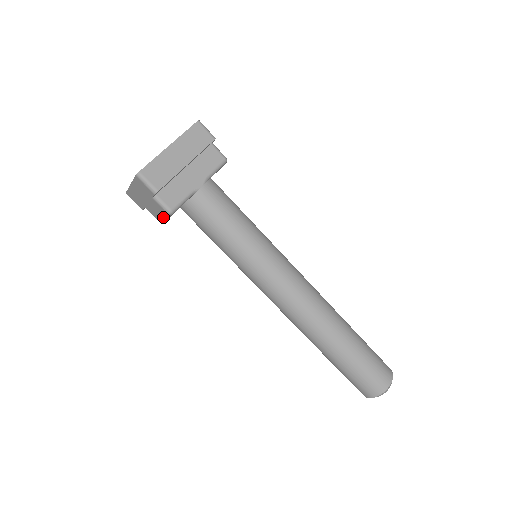
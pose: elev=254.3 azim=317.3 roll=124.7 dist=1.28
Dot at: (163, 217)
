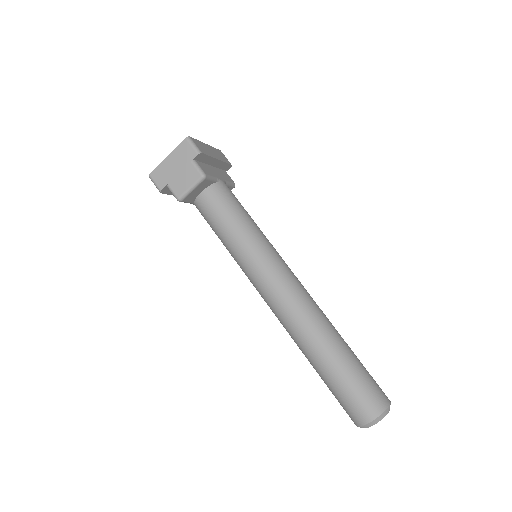
Dot at: (190, 186)
